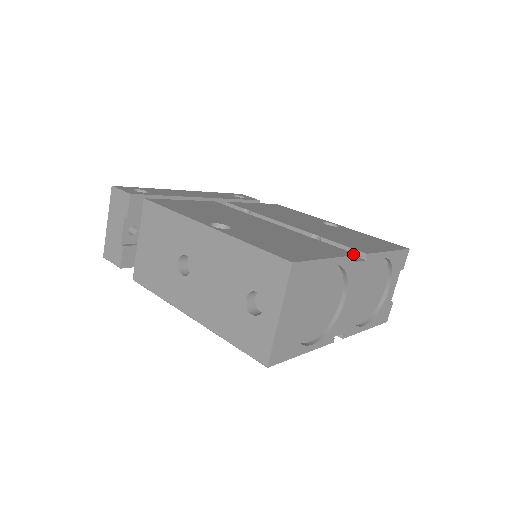
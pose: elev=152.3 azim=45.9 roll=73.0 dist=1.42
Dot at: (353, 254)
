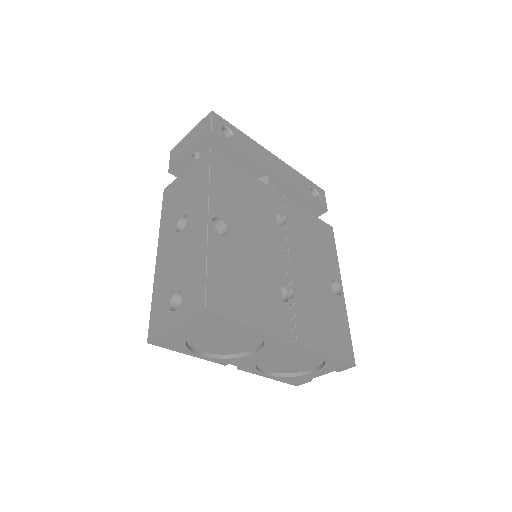
Dot at: (282, 336)
